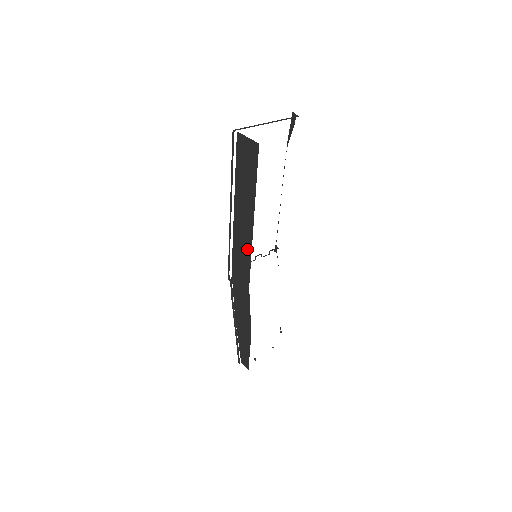
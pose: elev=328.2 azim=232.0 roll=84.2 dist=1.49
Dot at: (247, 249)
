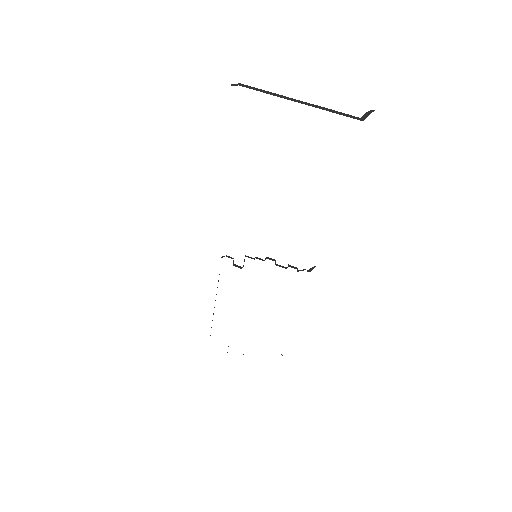
Dot at: occluded
